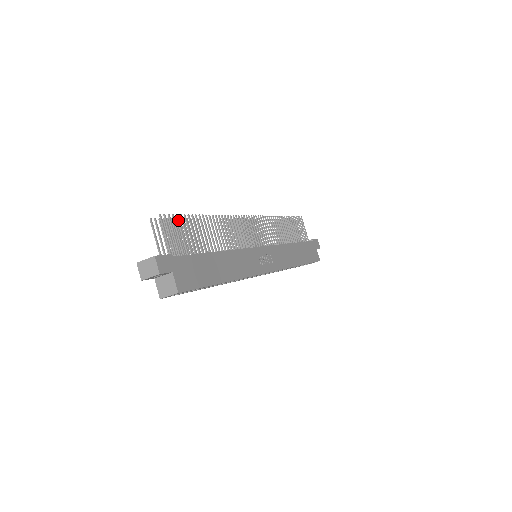
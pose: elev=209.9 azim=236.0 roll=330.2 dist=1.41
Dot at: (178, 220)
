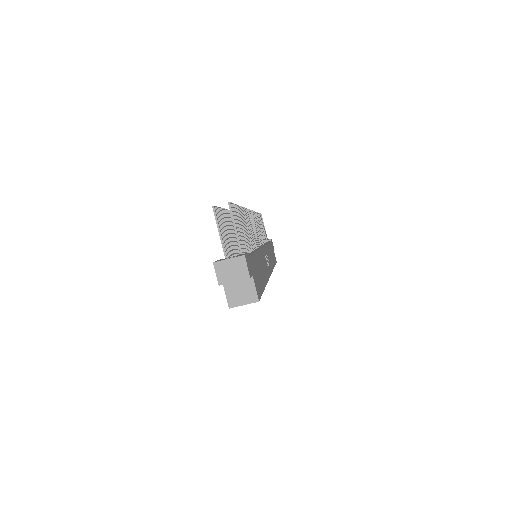
Dot at: (236, 211)
